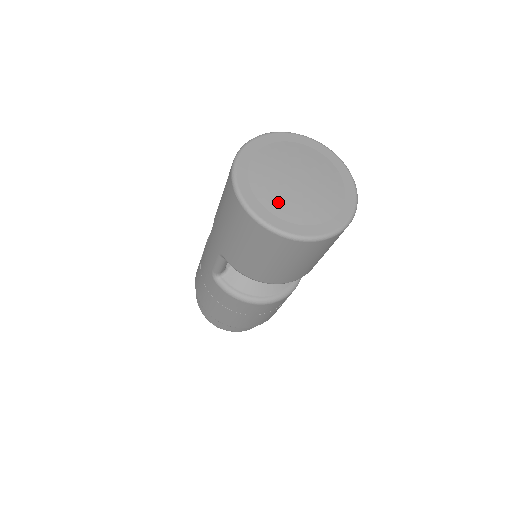
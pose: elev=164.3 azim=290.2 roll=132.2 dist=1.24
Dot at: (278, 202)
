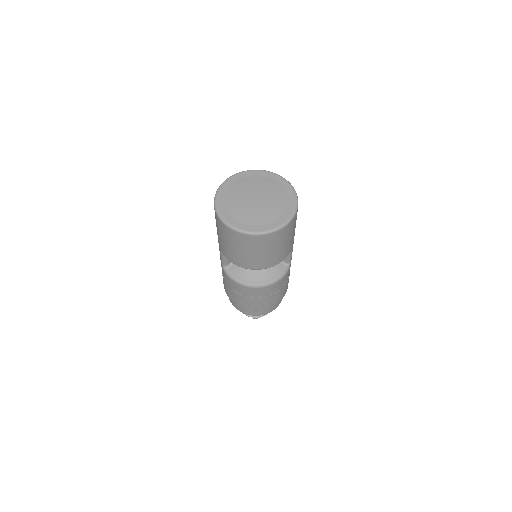
Dot at: (239, 211)
